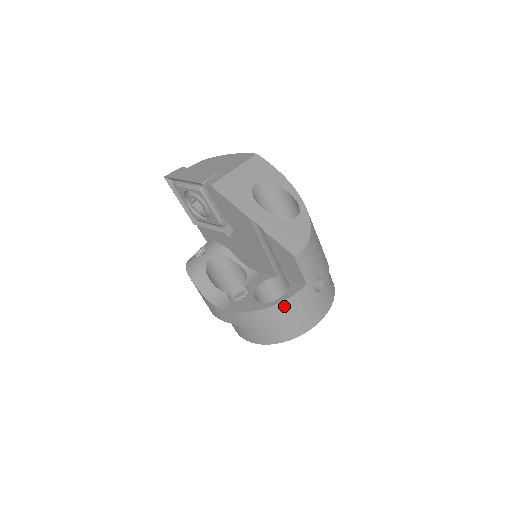
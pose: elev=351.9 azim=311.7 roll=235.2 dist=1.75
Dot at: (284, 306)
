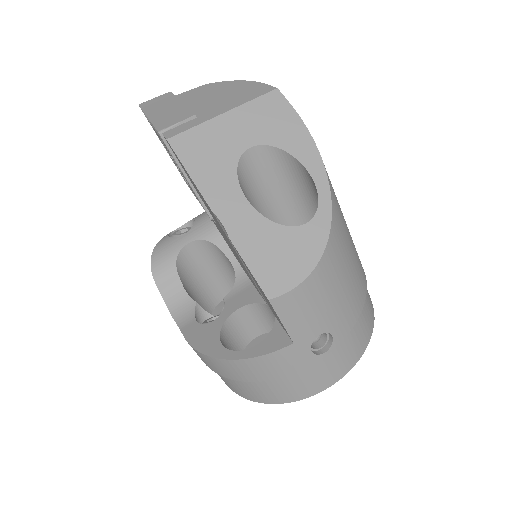
Dot at: (249, 365)
